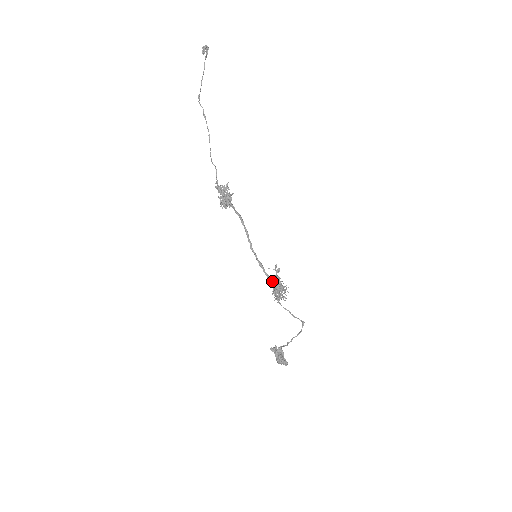
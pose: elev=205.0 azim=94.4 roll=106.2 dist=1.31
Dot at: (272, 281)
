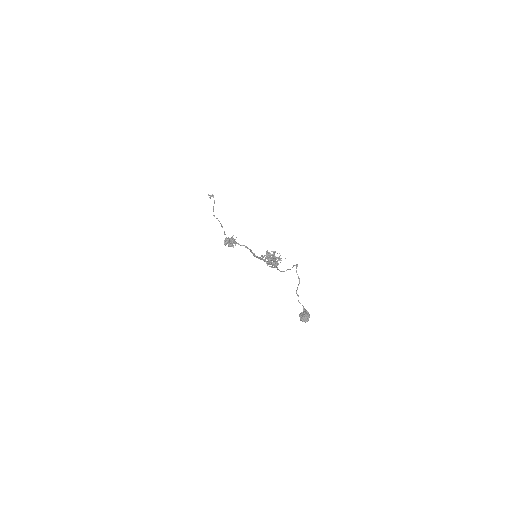
Dot at: occluded
